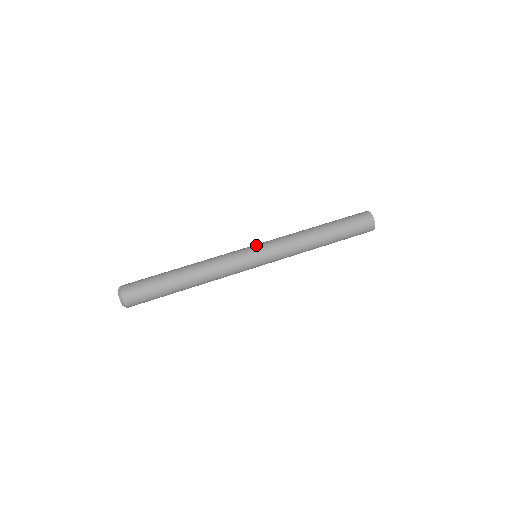
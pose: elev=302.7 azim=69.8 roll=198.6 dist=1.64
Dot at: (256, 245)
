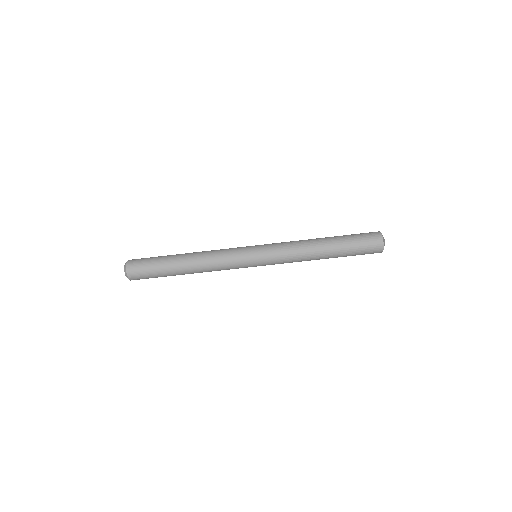
Dot at: (258, 261)
